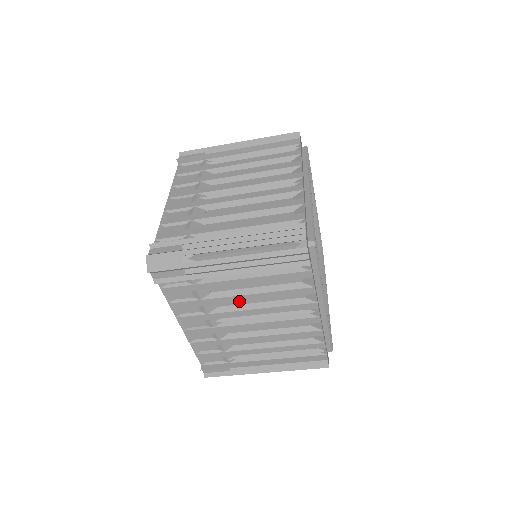
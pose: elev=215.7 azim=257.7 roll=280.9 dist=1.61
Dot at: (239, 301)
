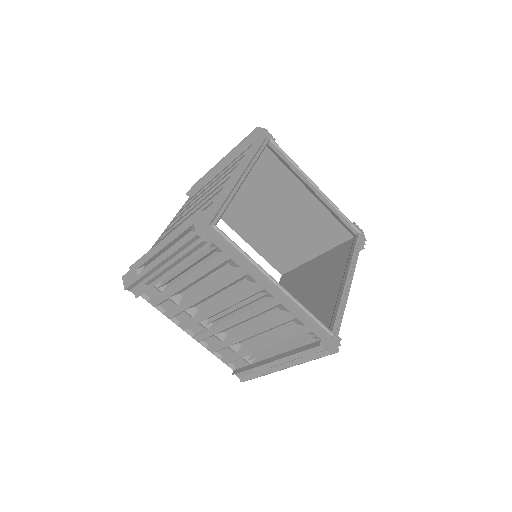
Dot at: (202, 299)
